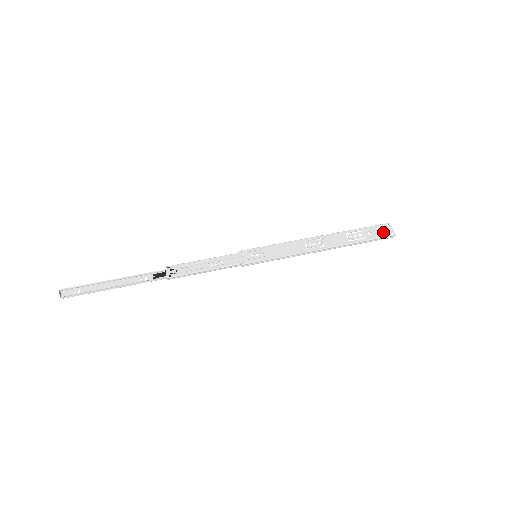
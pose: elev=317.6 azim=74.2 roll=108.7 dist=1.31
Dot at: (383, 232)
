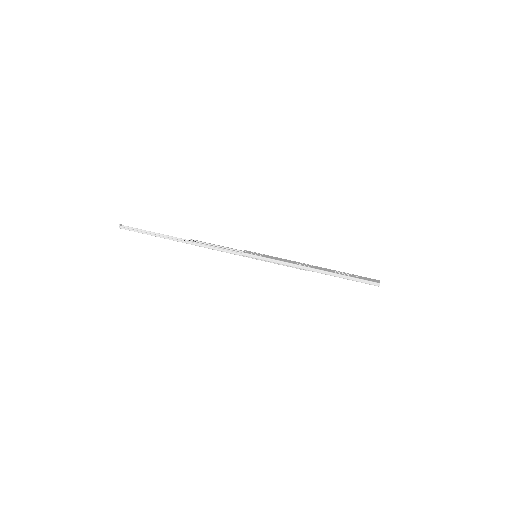
Dot at: (369, 280)
